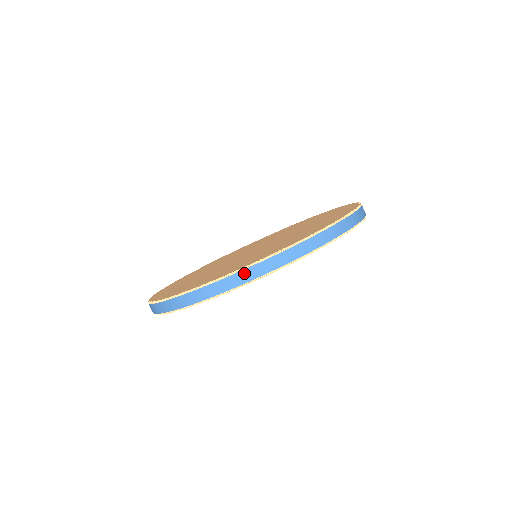
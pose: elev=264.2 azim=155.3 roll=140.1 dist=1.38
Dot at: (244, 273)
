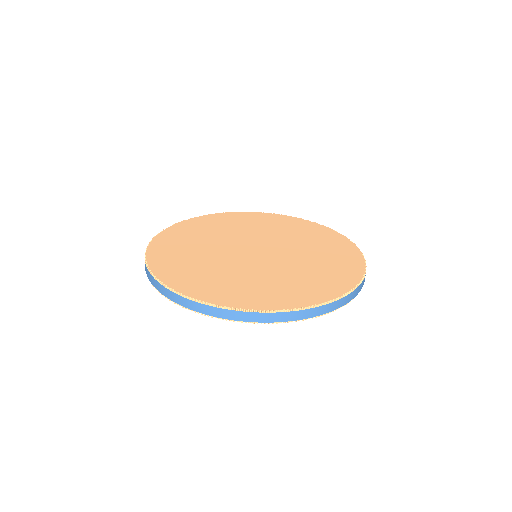
Dot at: (249, 314)
